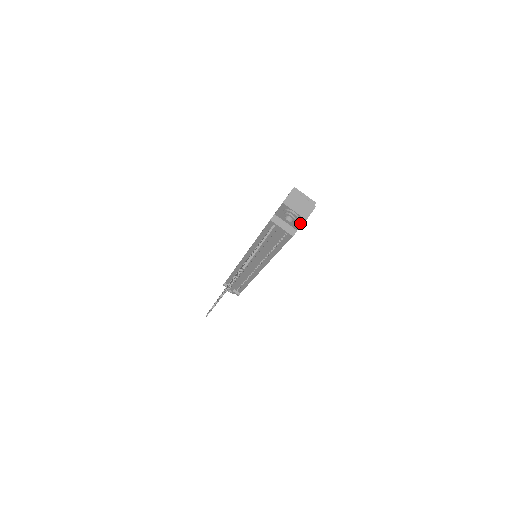
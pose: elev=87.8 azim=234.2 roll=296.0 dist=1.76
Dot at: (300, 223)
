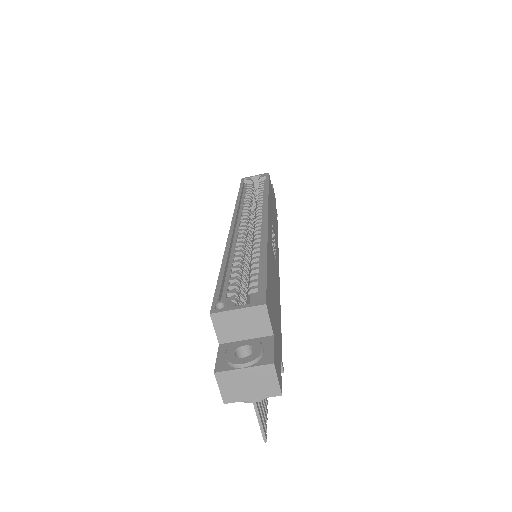
Dot at: occluded
